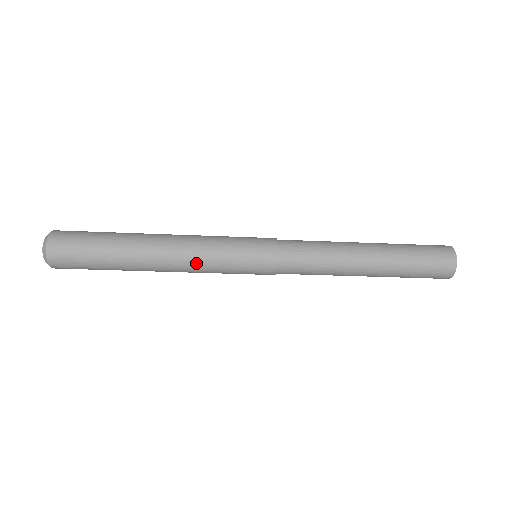
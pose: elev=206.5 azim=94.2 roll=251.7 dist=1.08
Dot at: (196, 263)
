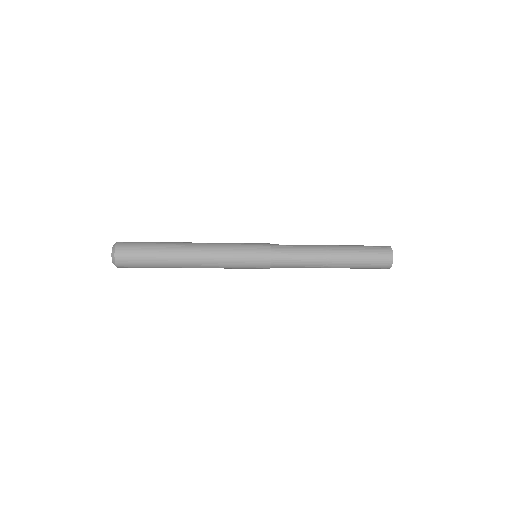
Dot at: (216, 253)
